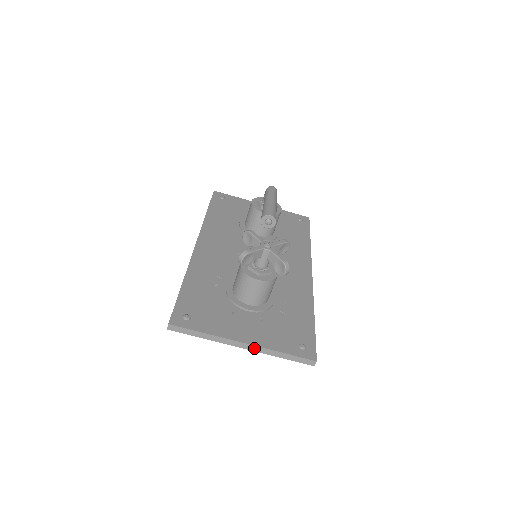
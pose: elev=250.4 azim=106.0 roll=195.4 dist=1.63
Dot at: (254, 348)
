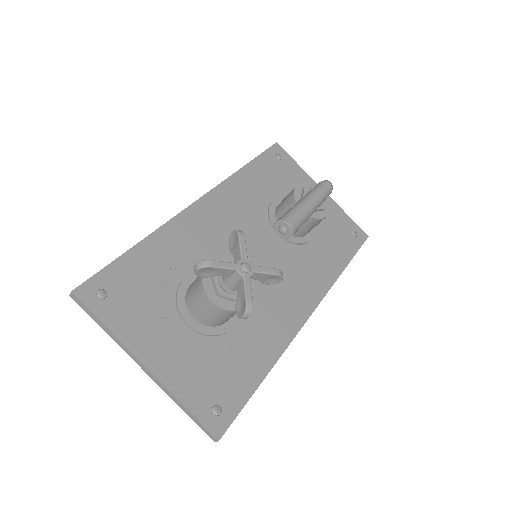
Dot at: (155, 379)
